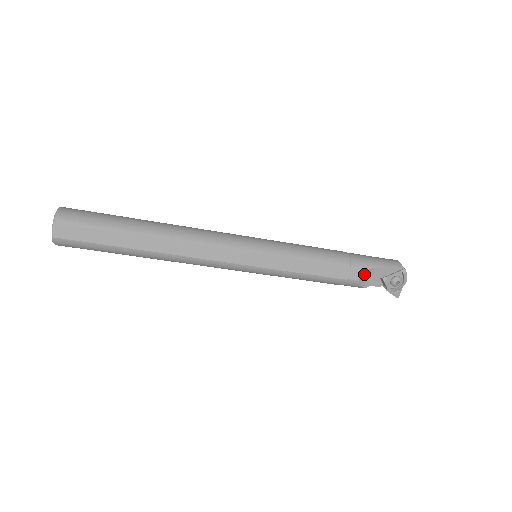
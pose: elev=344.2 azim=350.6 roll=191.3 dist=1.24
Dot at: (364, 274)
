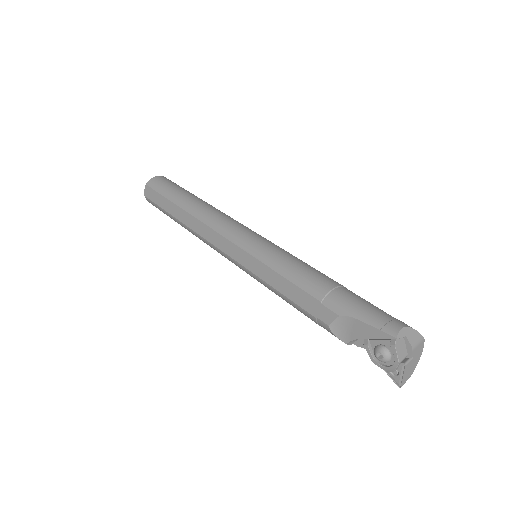
Dot at: (337, 320)
